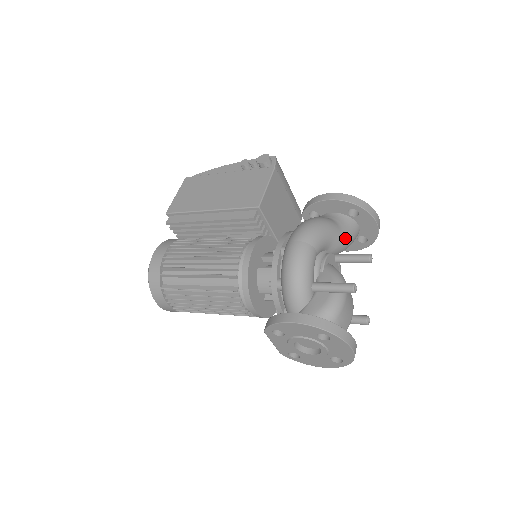
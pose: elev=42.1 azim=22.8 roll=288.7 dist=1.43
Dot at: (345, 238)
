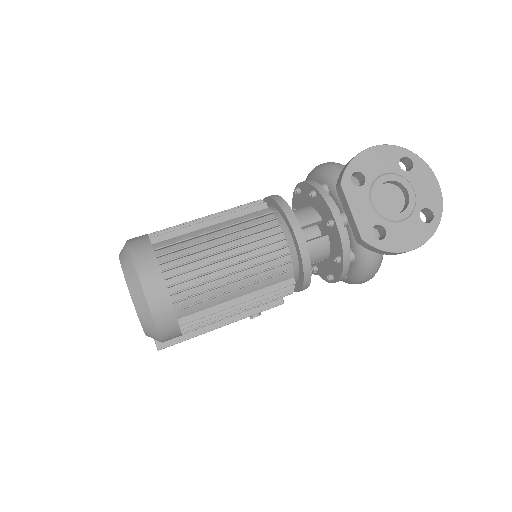
Dot at: occluded
